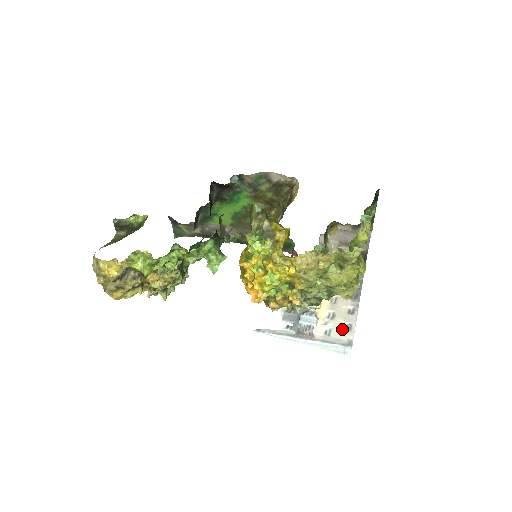
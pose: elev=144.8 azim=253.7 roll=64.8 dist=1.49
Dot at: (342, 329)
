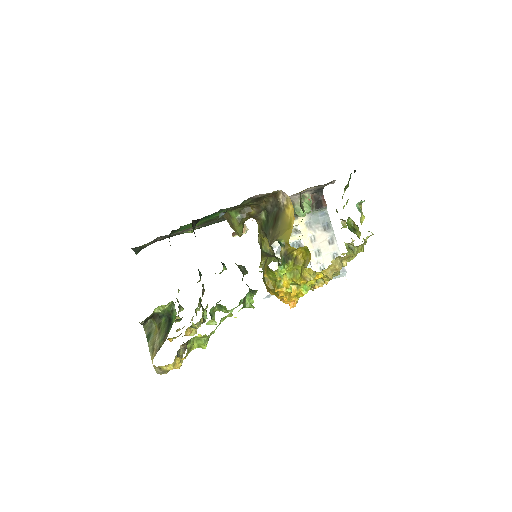
Dot at: occluded
